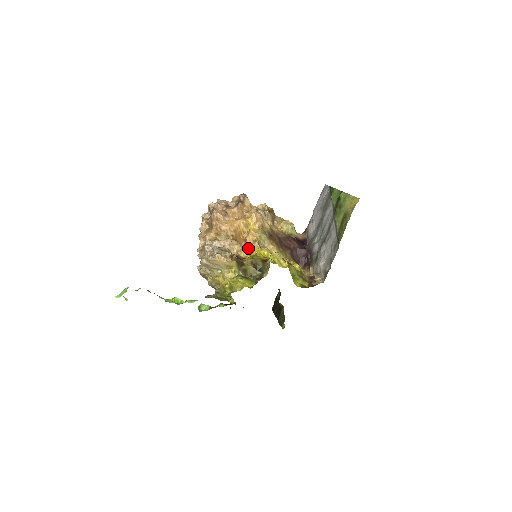
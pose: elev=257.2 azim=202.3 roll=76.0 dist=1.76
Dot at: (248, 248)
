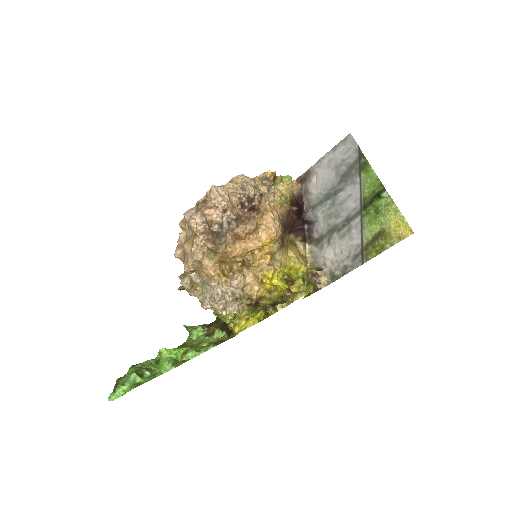
Dot at: (260, 273)
